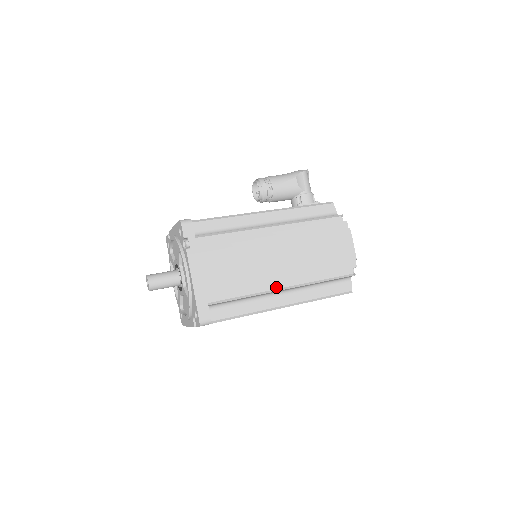
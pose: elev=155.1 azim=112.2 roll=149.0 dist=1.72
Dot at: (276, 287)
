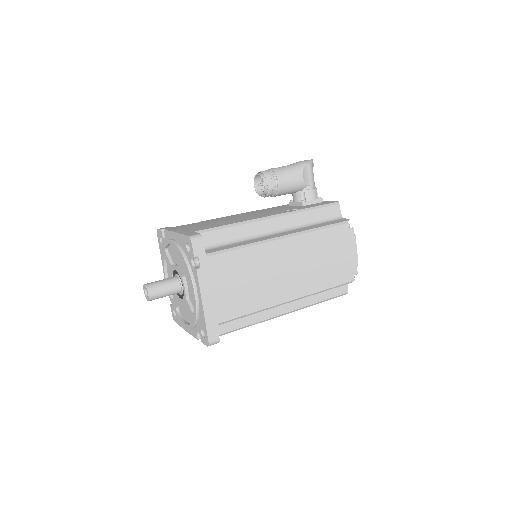
Dot at: (283, 301)
